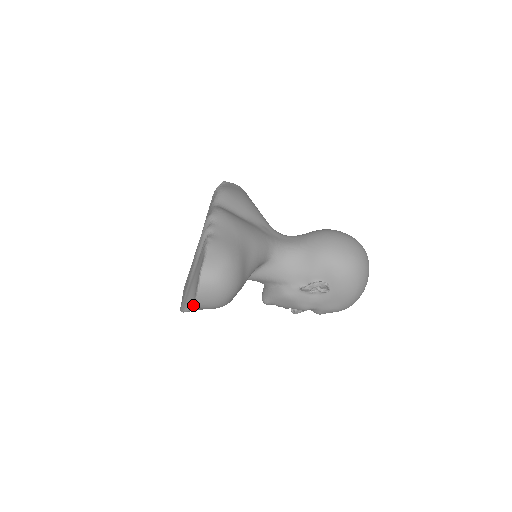
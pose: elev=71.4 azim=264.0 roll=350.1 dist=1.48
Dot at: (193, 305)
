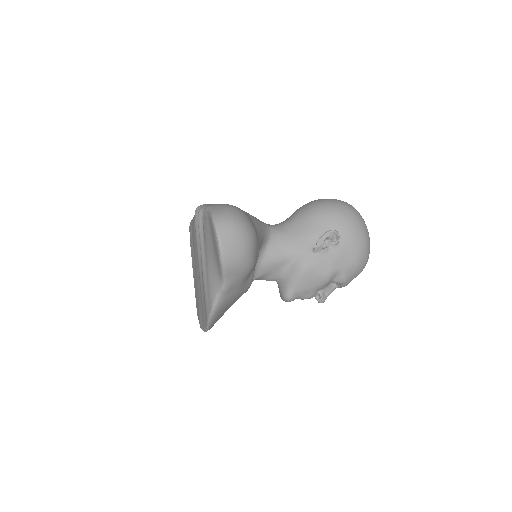
Dot at: (219, 284)
